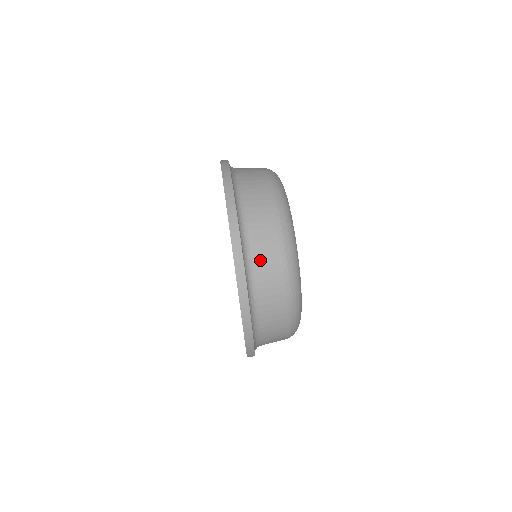
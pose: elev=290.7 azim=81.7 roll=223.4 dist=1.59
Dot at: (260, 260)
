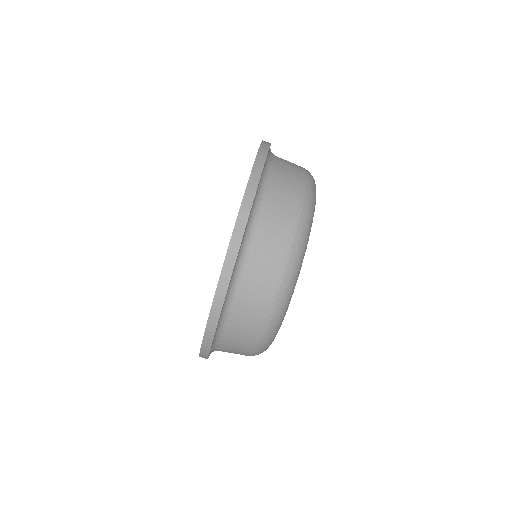
Dot at: (252, 275)
